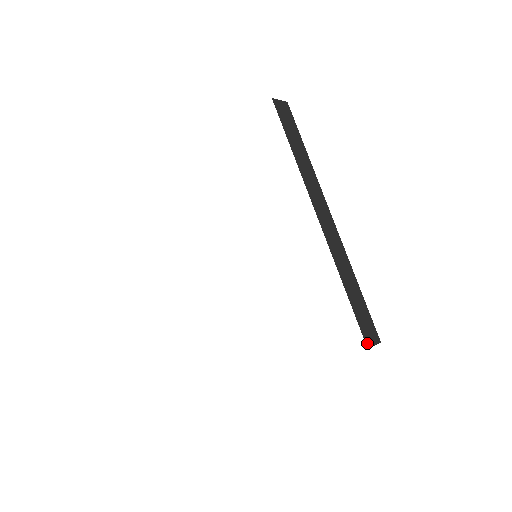
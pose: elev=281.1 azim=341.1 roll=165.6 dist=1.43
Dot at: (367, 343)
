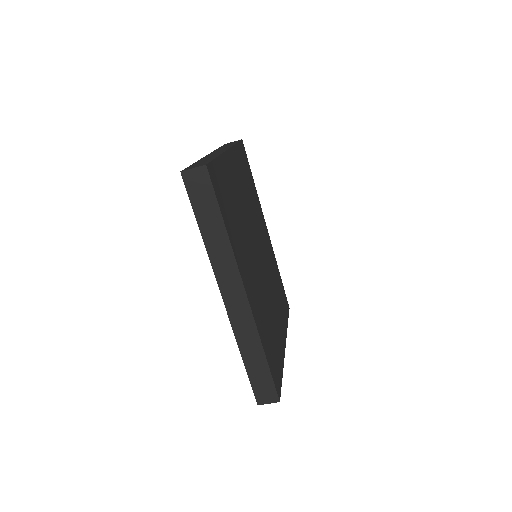
Dot at: (259, 401)
